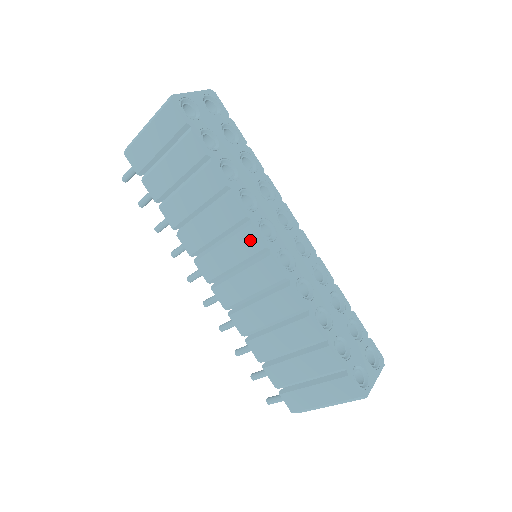
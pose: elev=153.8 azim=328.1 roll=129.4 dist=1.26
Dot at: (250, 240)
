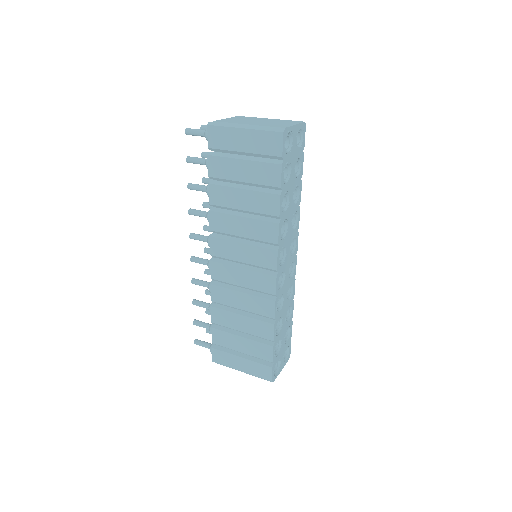
Dot at: (269, 258)
